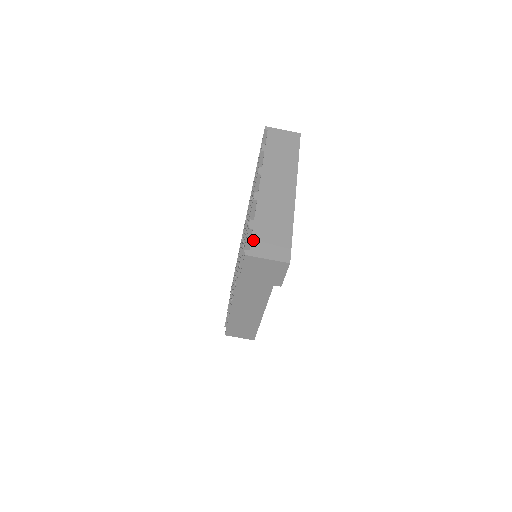
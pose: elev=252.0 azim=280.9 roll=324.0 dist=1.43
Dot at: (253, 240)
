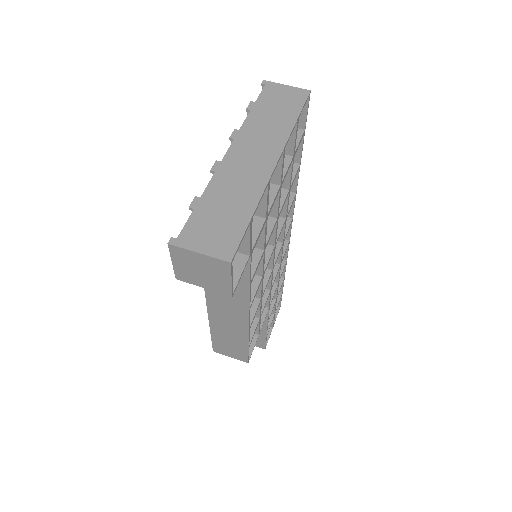
Dot at: (188, 224)
